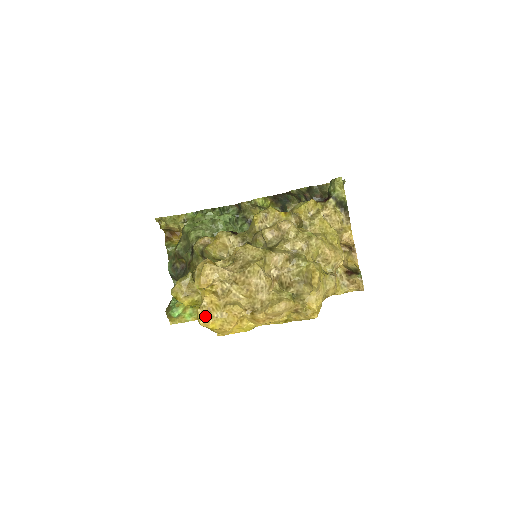
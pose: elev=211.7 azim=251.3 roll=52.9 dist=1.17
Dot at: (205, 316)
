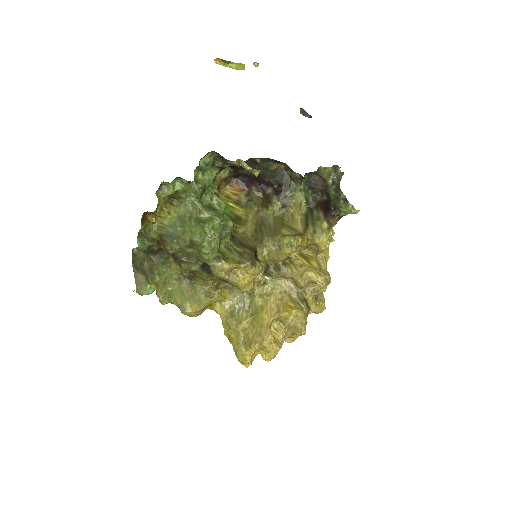
Dot at: (251, 363)
